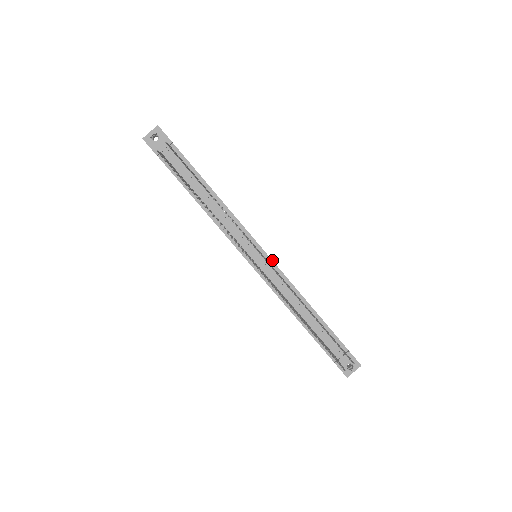
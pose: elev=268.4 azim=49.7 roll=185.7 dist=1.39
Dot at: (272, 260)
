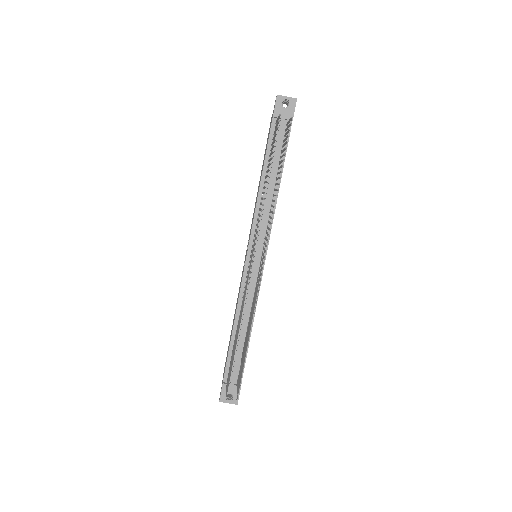
Dot at: occluded
